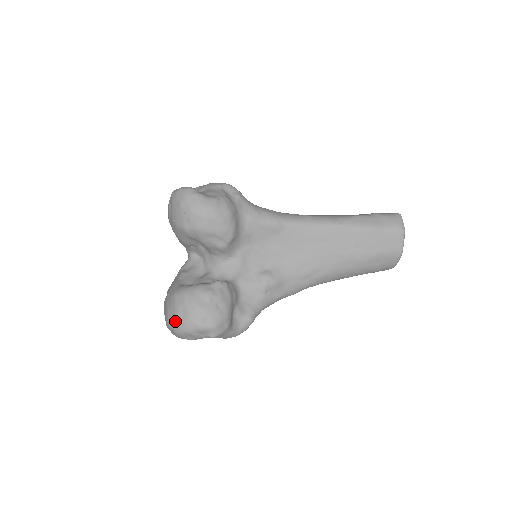
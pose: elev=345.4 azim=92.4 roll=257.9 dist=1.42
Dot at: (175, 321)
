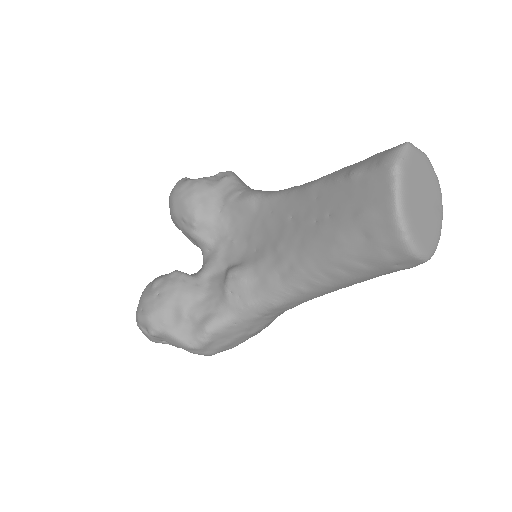
Dot at: occluded
